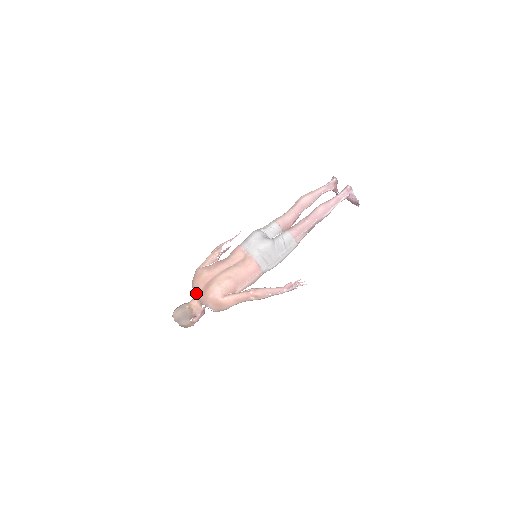
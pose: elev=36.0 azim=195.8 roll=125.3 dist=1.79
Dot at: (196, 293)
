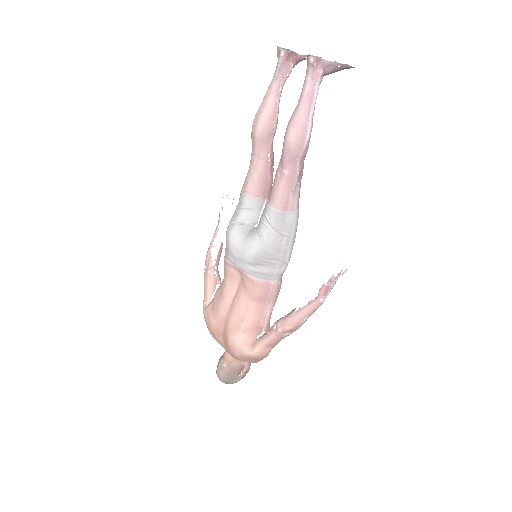
Dot at: occluded
